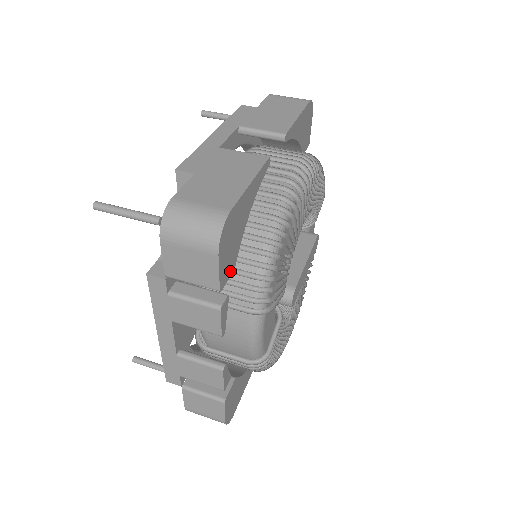
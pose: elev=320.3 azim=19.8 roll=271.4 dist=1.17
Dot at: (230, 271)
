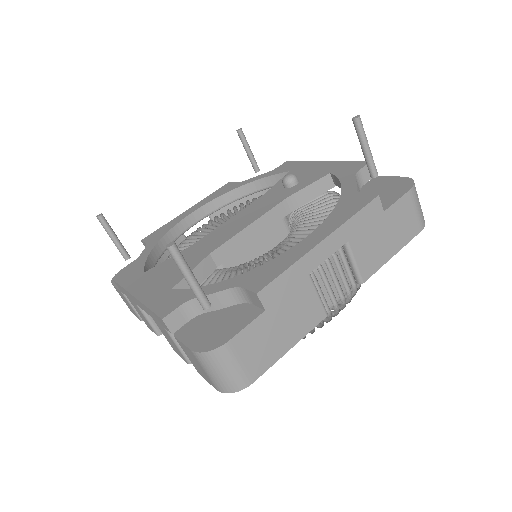
Dot at: occluded
